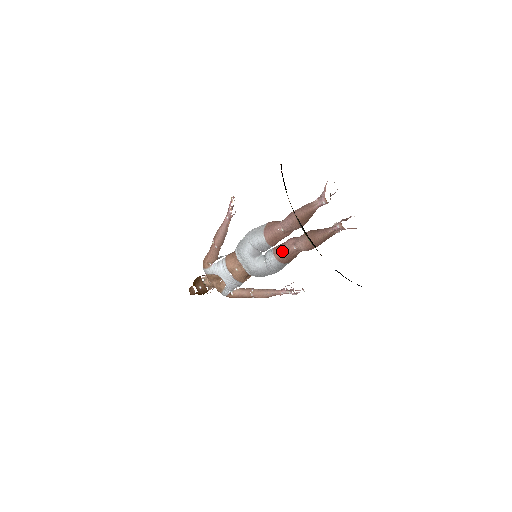
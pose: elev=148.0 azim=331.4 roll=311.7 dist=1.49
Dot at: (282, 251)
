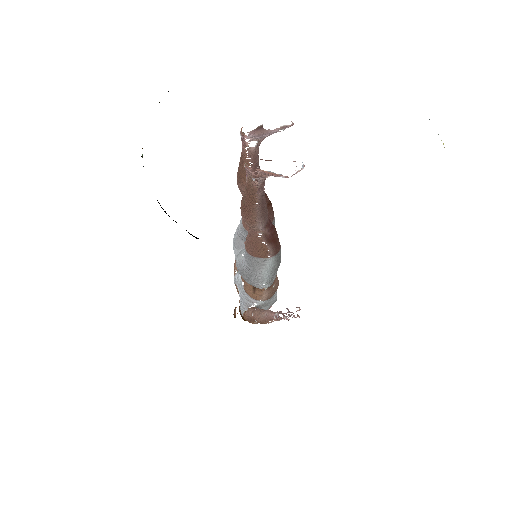
Dot at: occluded
